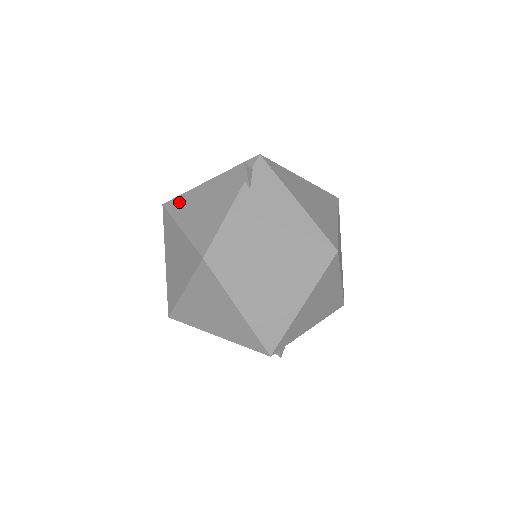
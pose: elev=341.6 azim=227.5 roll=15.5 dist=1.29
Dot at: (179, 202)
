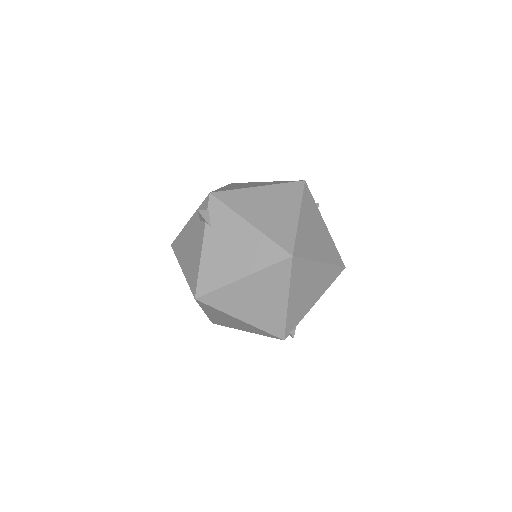
Dot at: (178, 243)
